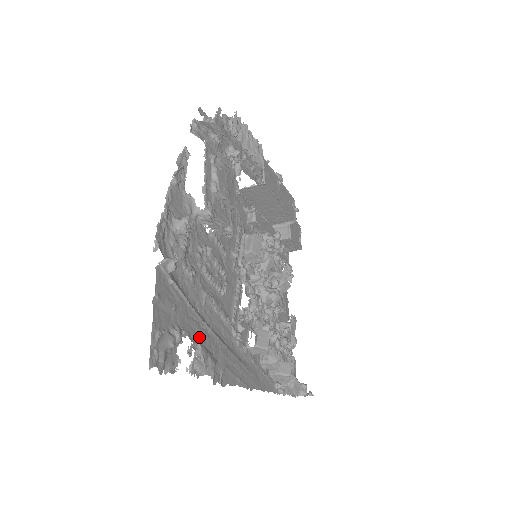
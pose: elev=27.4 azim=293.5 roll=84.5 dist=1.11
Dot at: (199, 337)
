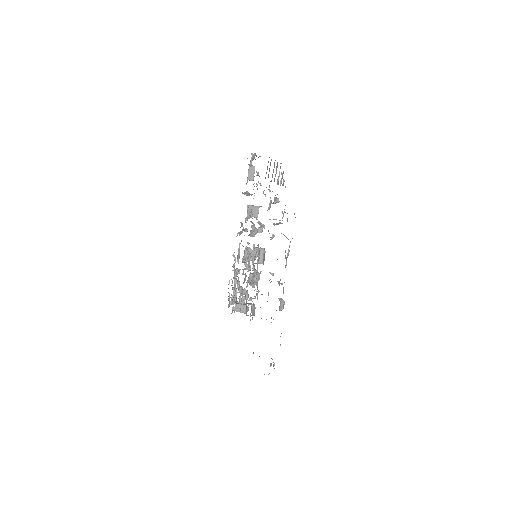
Dot at: occluded
